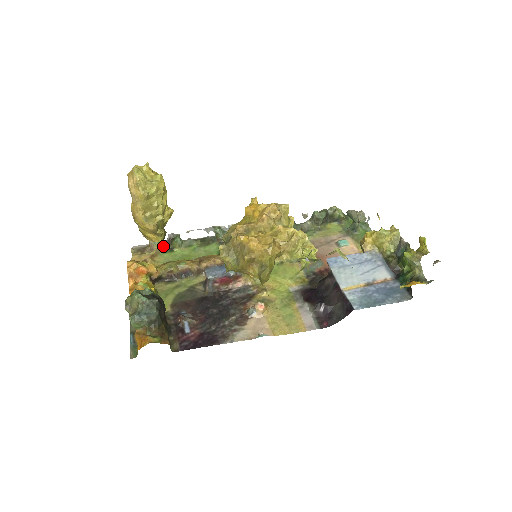
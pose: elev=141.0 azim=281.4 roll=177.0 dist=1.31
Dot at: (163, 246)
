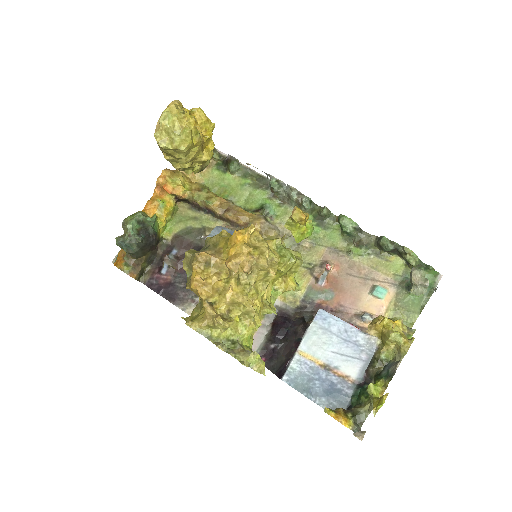
Dot at: (221, 160)
